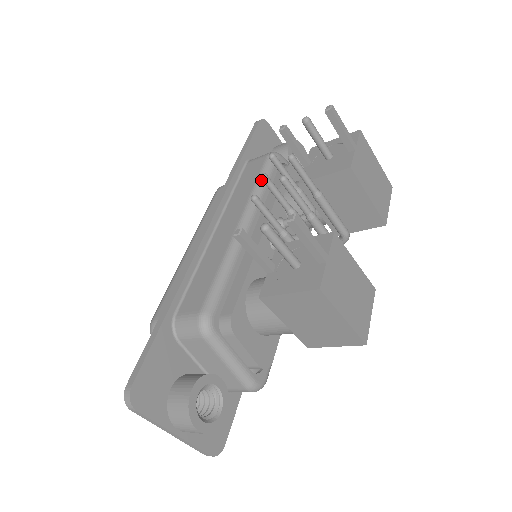
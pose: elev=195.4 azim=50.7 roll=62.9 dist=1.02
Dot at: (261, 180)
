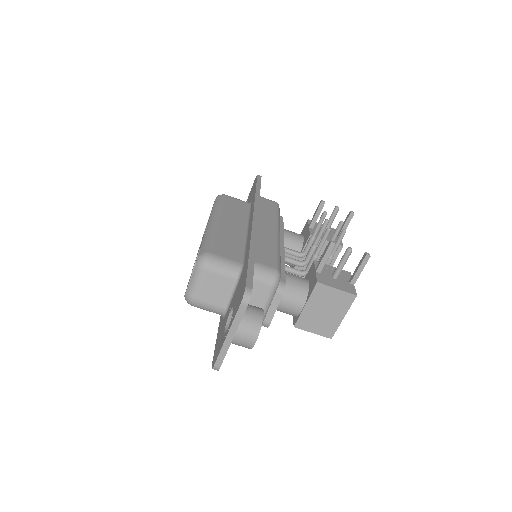
Dot at: (279, 215)
